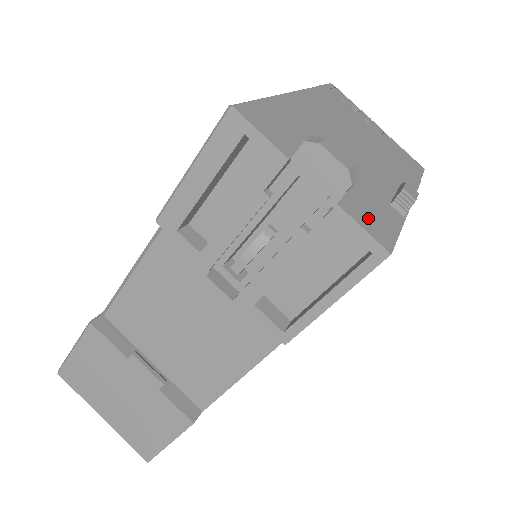
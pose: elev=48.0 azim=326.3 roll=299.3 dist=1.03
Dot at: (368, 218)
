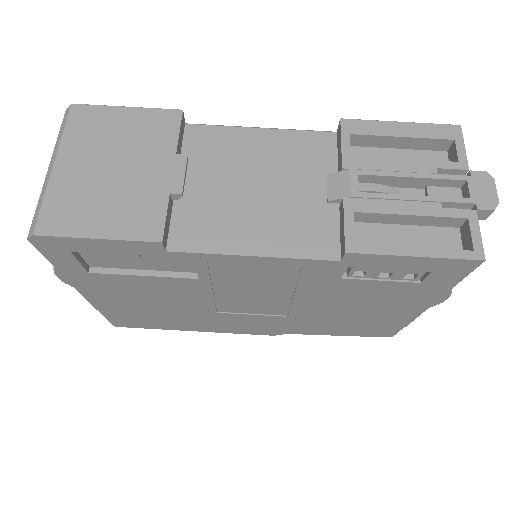
Dot at: occluded
